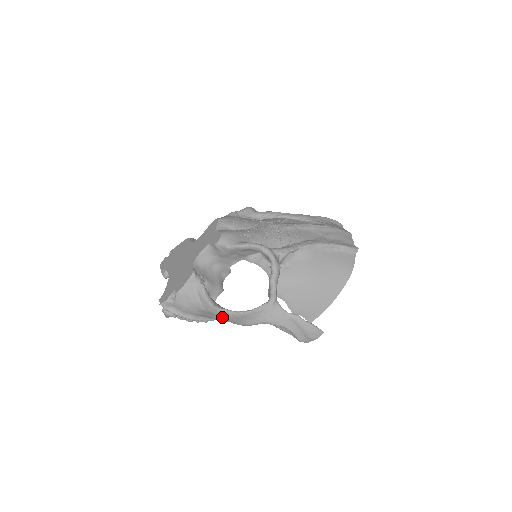
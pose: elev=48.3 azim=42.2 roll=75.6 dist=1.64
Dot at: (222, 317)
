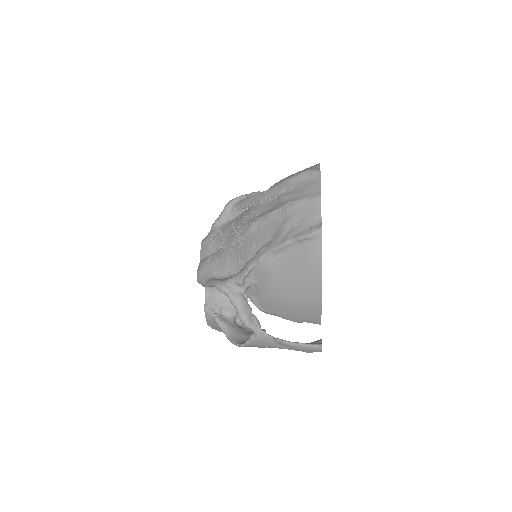
Dot at: occluded
